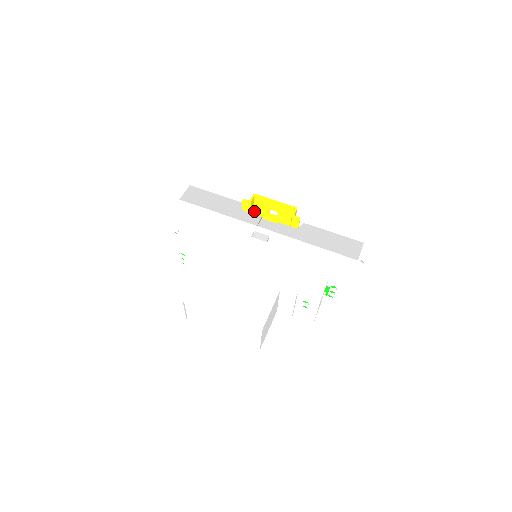
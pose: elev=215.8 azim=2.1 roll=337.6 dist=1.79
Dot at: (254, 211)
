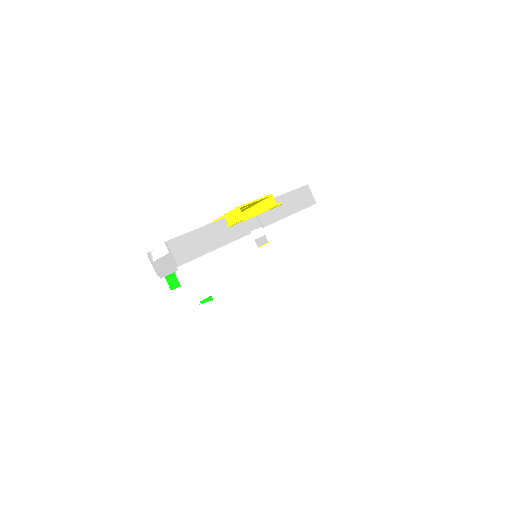
Dot at: (225, 217)
